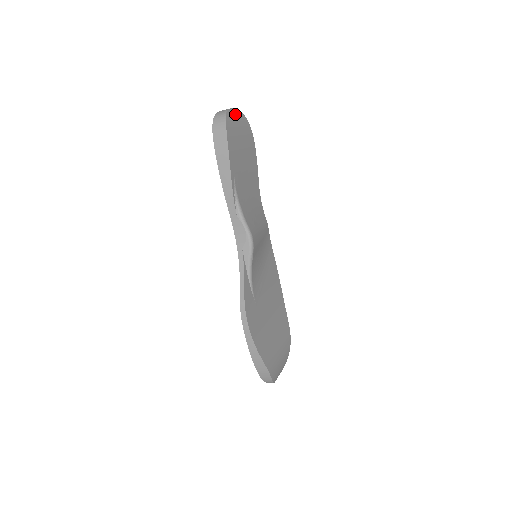
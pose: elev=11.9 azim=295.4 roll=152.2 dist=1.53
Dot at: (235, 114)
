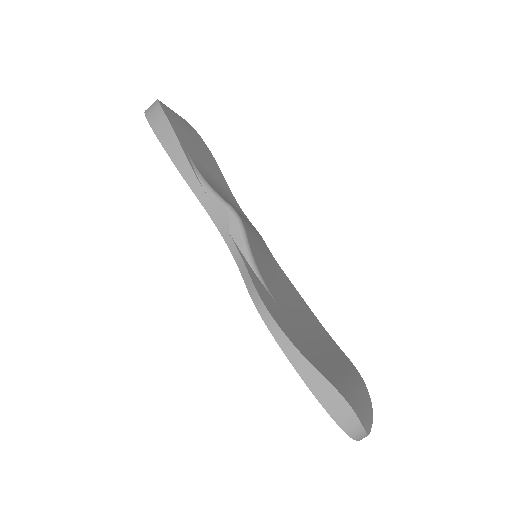
Dot at: occluded
